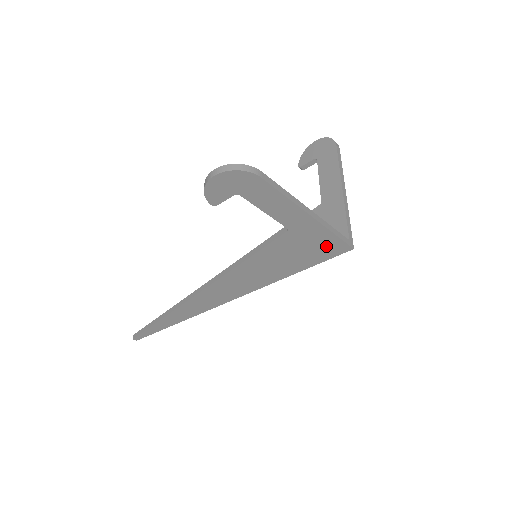
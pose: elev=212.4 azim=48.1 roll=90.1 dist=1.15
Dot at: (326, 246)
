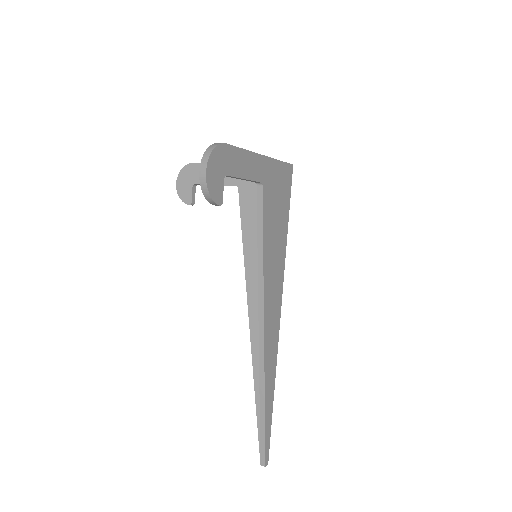
Dot at: (283, 178)
